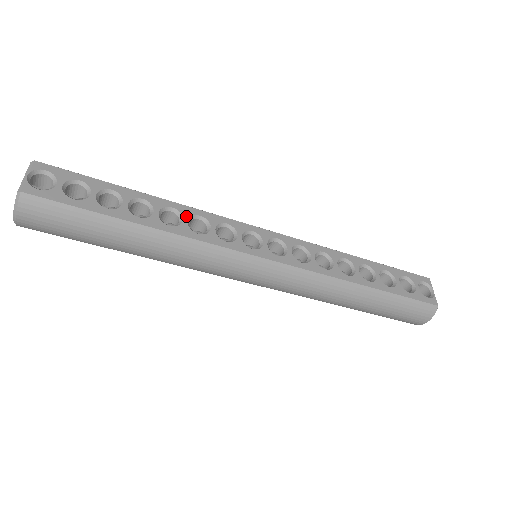
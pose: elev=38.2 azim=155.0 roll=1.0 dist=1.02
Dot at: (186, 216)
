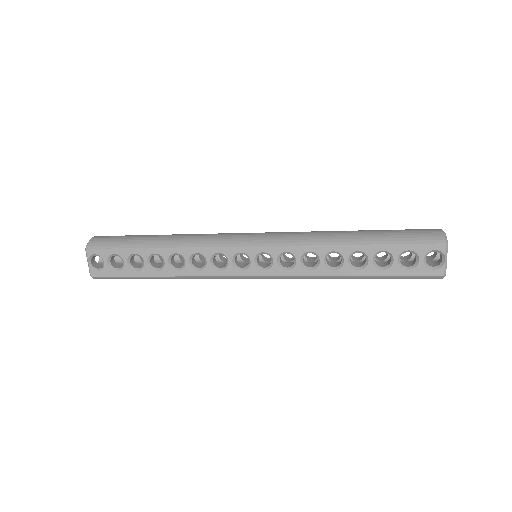
Dot at: (187, 258)
